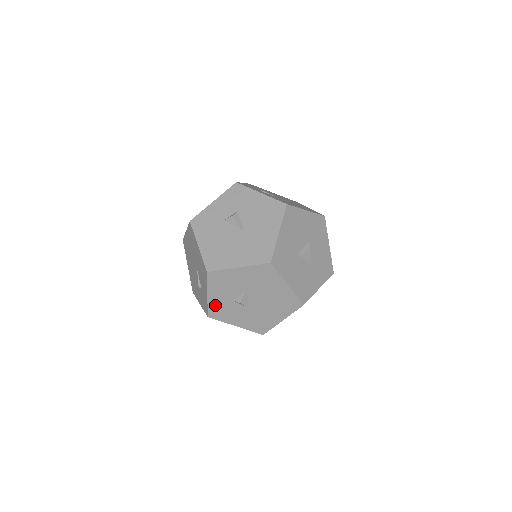
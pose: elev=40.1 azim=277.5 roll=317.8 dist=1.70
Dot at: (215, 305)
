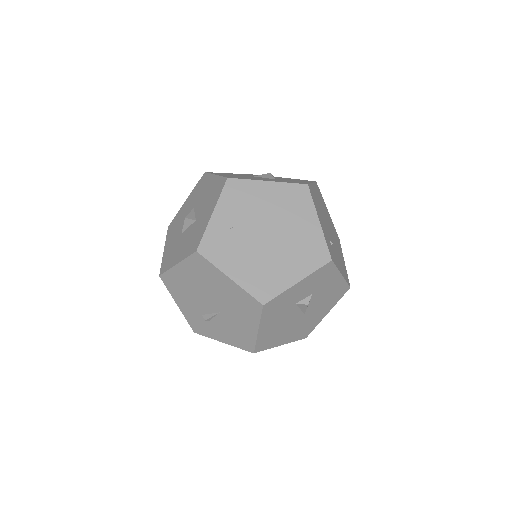
Dot at: occluded
